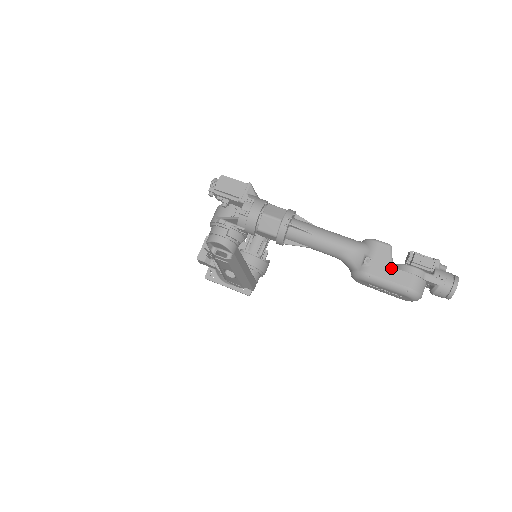
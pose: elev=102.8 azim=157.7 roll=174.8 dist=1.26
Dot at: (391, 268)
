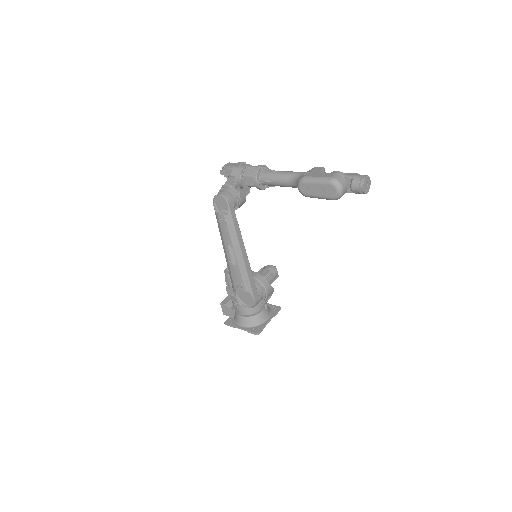
Dot at: (321, 173)
